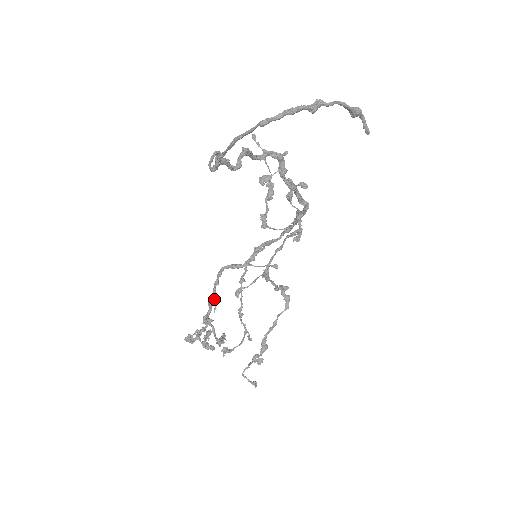
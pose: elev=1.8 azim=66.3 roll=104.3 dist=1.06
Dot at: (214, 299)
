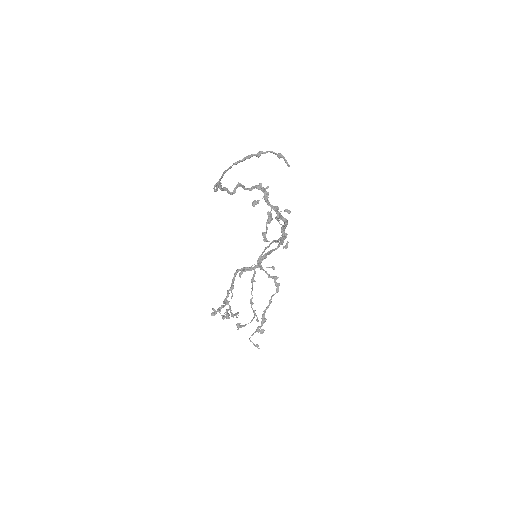
Dot at: (231, 289)
